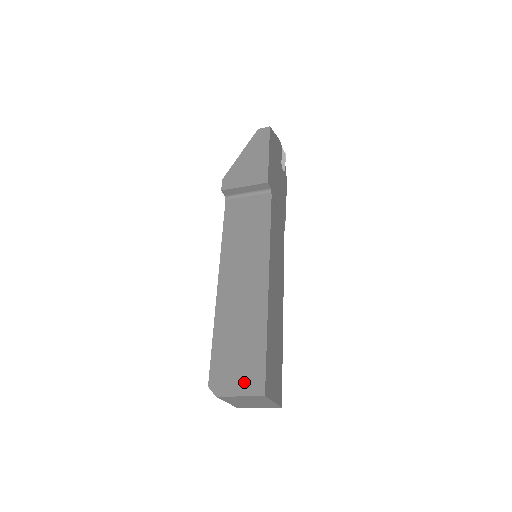
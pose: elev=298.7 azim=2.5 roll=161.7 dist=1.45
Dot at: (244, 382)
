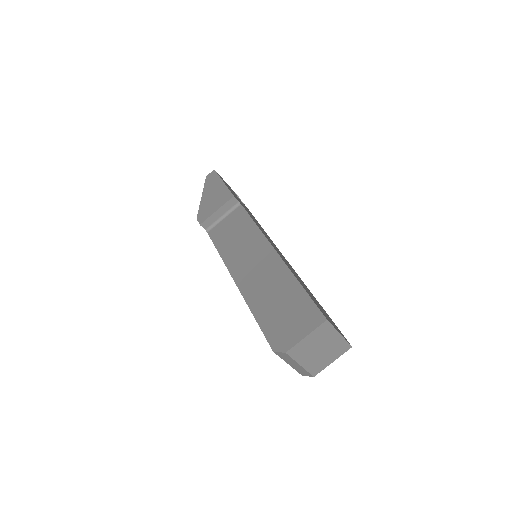
Dot at: (302, 325)
